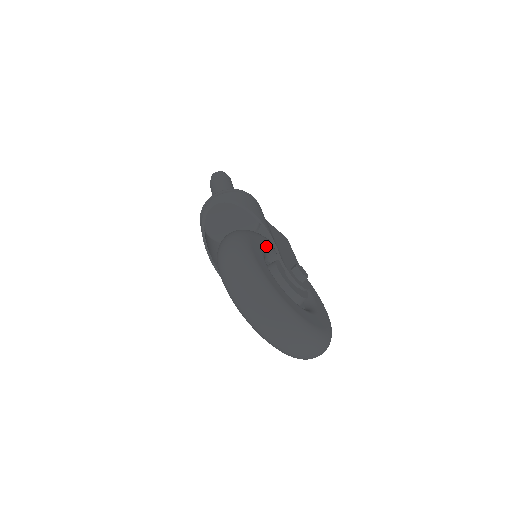
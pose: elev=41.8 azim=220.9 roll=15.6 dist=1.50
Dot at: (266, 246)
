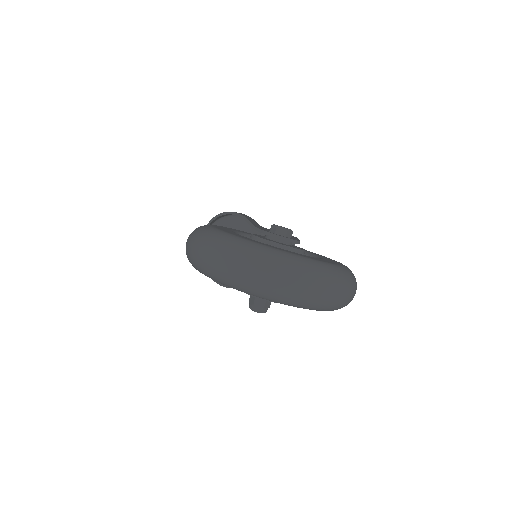
Dot at: occluded
